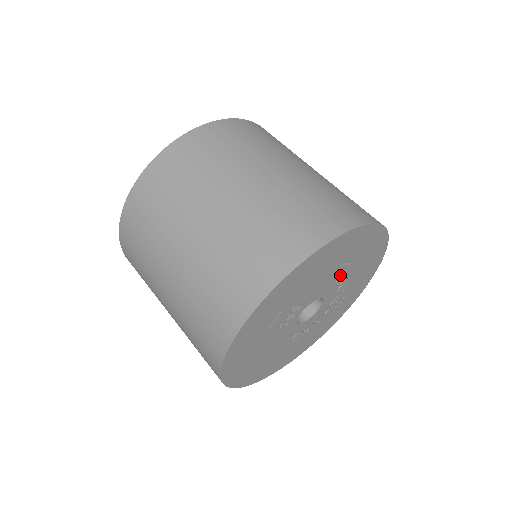
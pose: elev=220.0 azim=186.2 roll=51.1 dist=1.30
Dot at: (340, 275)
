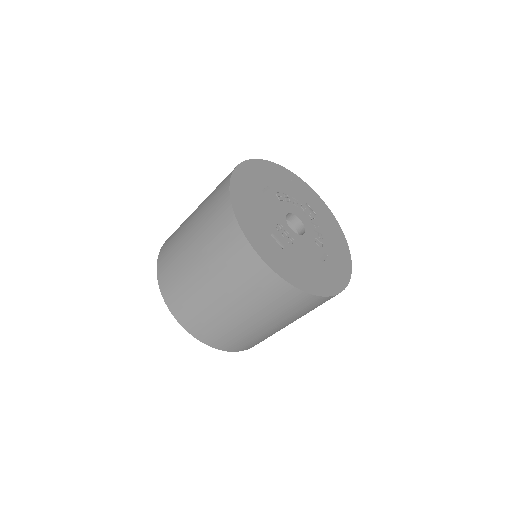
Dot at: (275, 196)
